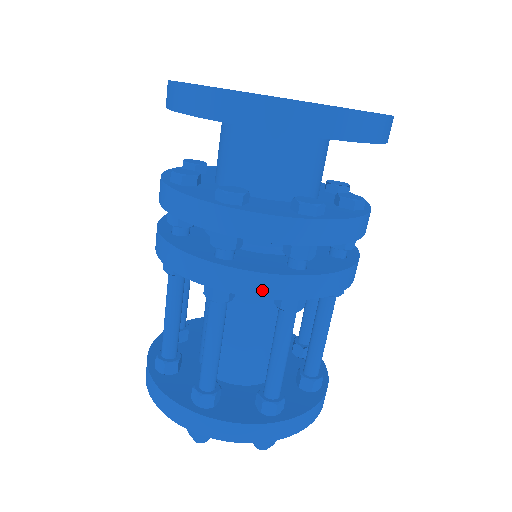
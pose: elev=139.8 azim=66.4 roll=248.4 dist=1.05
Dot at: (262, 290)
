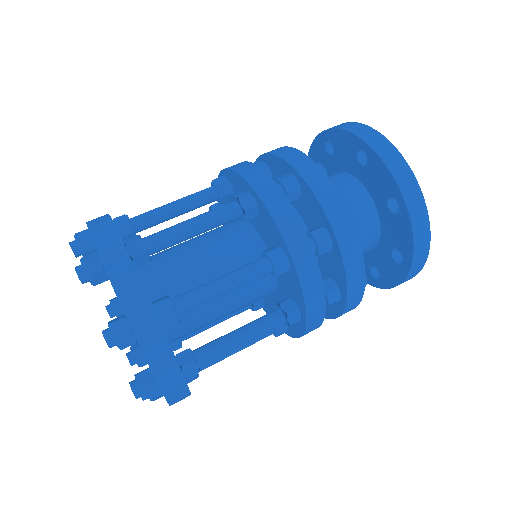
Dot at: (242, 169)
